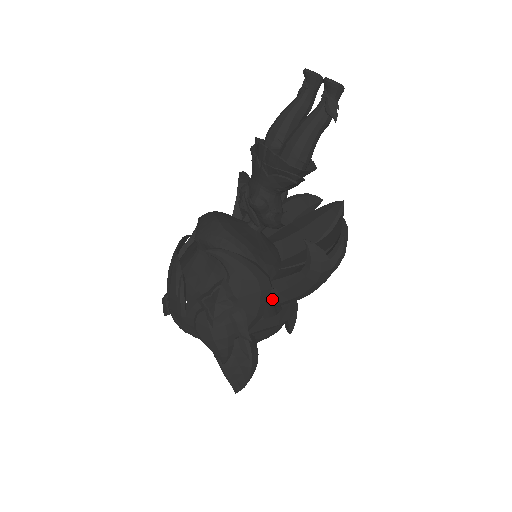
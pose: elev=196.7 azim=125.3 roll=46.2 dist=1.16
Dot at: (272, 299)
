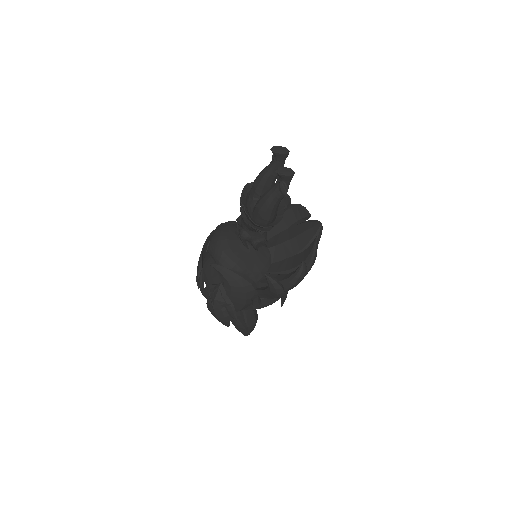
Dot at: (255, 296)
